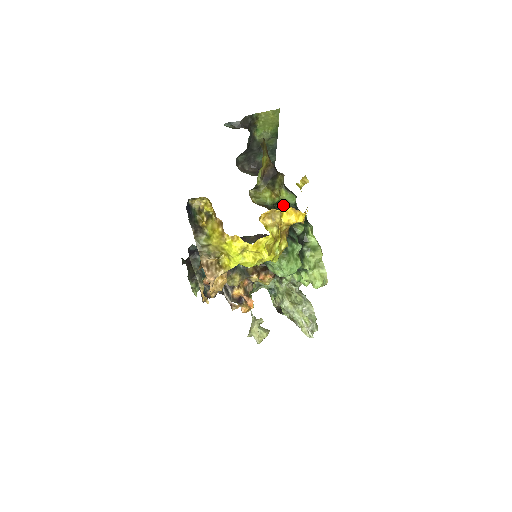
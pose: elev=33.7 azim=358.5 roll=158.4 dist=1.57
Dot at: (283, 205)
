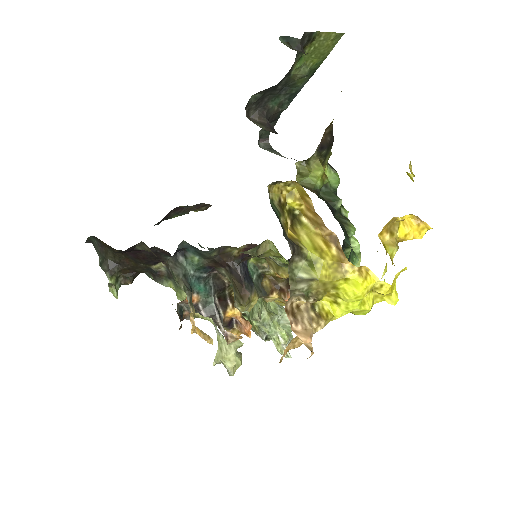
Dot at: (325, 189)
